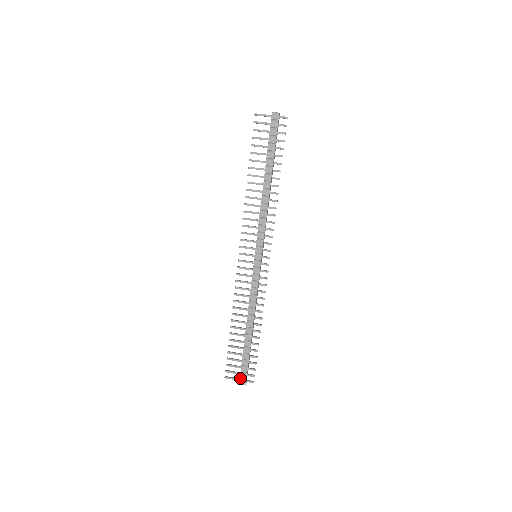
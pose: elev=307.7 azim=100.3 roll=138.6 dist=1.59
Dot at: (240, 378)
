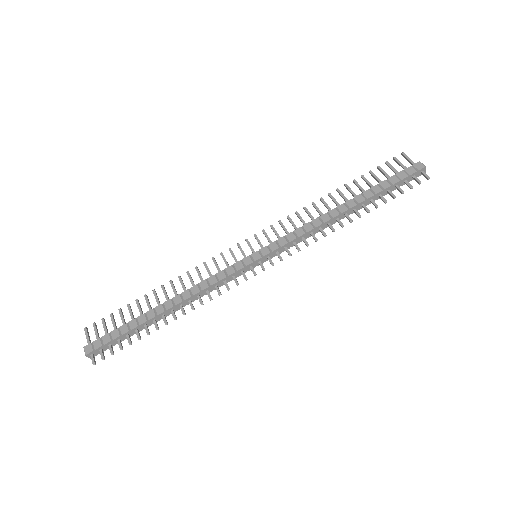
Dot at: (92, 343)
